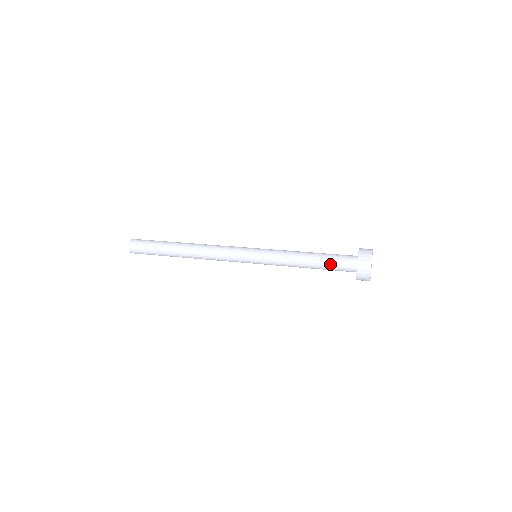
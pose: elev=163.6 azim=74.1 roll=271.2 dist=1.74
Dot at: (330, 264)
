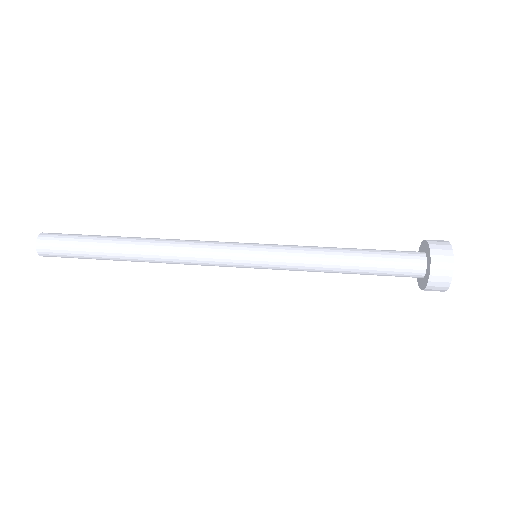
Dot at: (381, 273)
